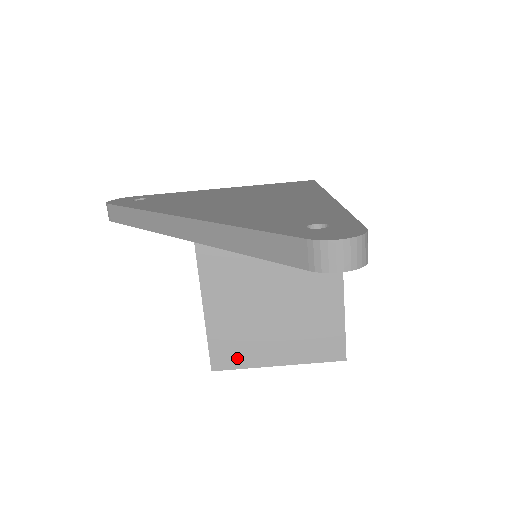
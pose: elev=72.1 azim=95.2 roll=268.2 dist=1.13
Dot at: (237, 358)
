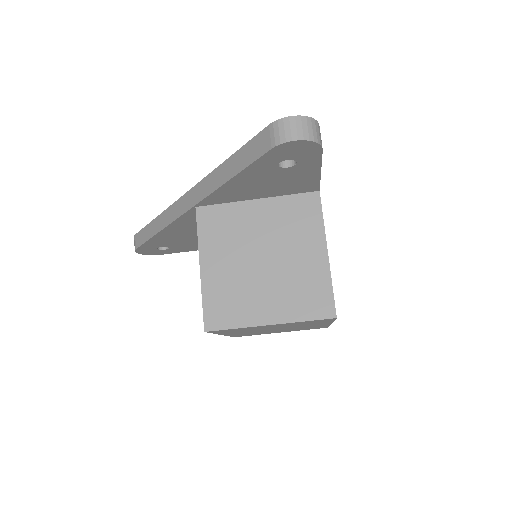
Dot at: (229, 317)
